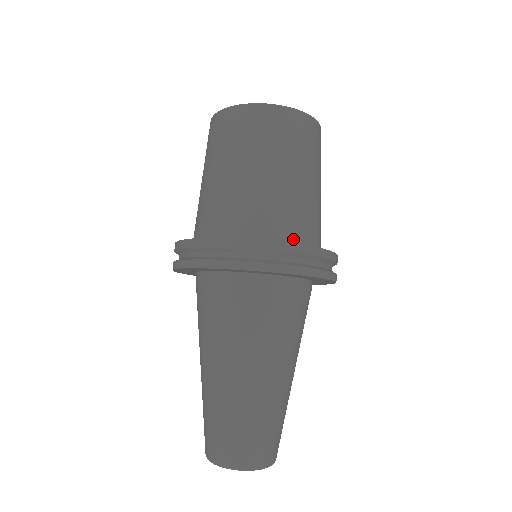
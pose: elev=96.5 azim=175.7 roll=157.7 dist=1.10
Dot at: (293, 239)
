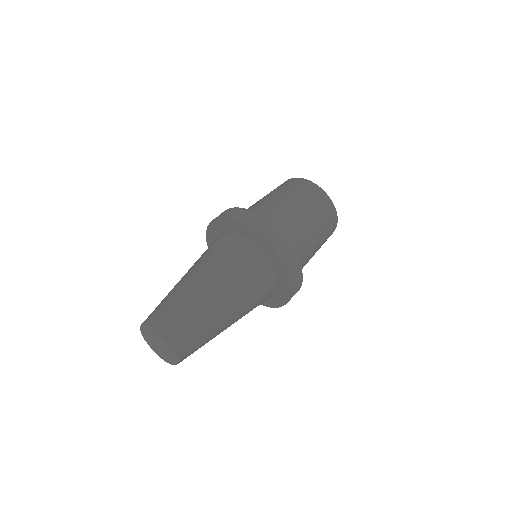
Dot at: occluded
